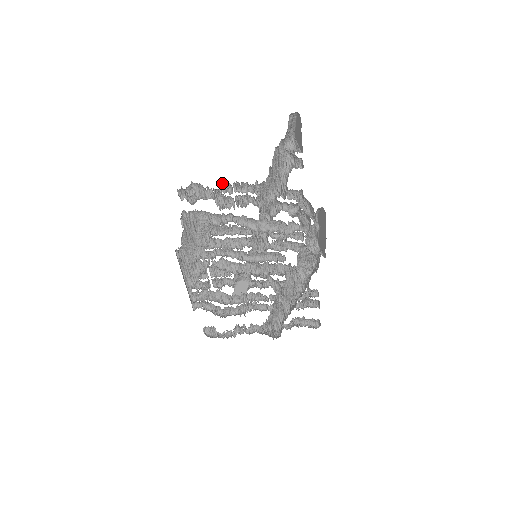
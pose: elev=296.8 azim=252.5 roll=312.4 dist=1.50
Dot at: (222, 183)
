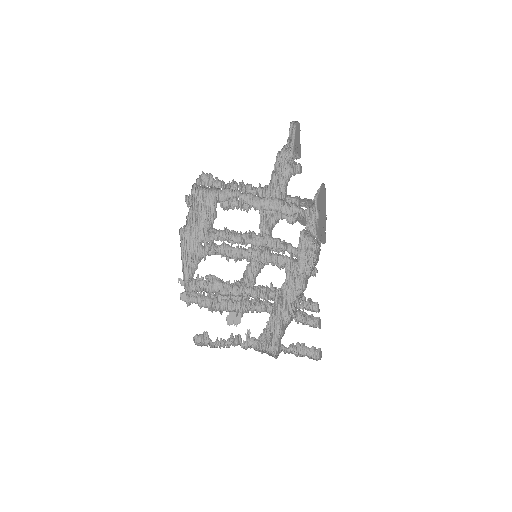
Dot at: (229, 183)
